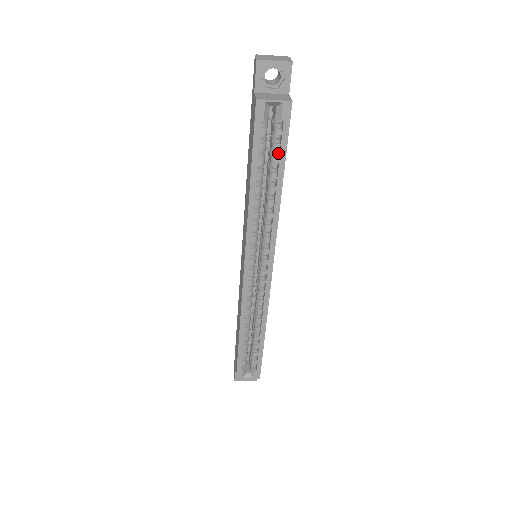
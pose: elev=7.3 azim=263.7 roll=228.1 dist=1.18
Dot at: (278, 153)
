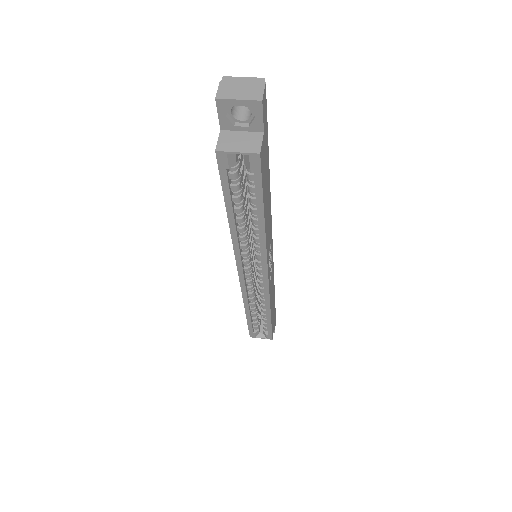
Dot at: occluded
